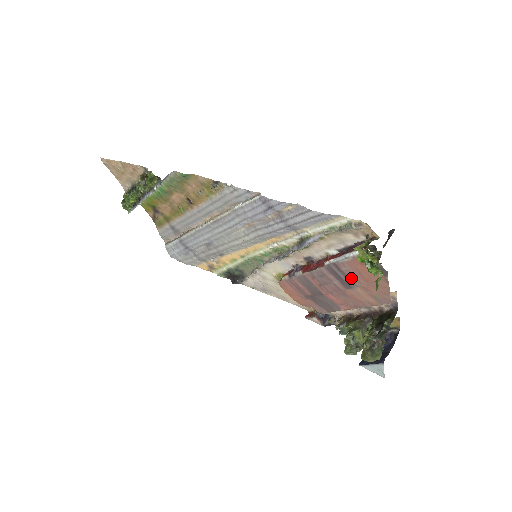
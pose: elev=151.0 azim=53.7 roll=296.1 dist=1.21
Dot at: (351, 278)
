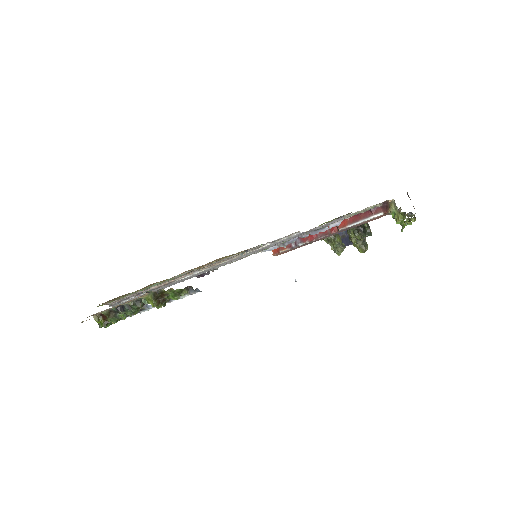
Dot at: occluded
